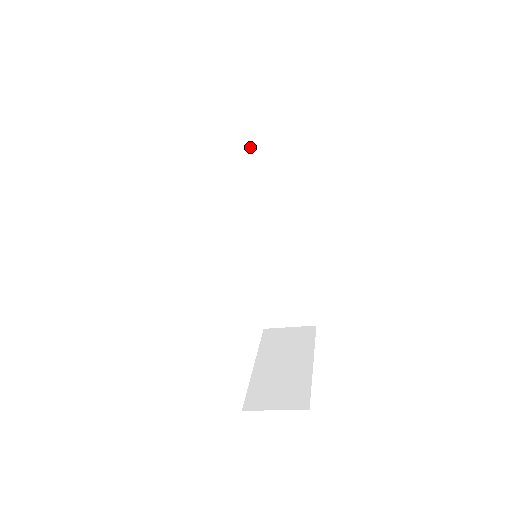
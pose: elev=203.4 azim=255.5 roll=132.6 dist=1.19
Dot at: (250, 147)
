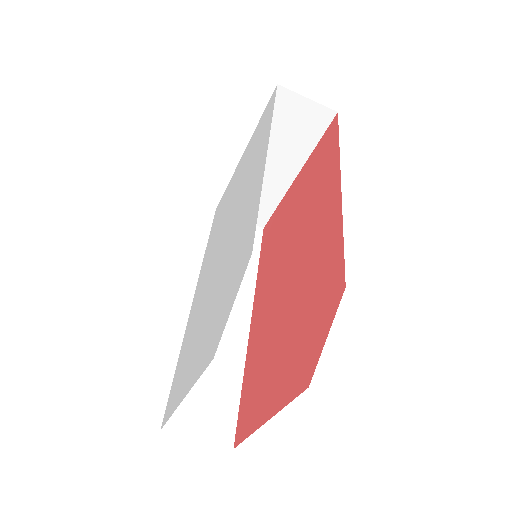
Dot at: occluded
